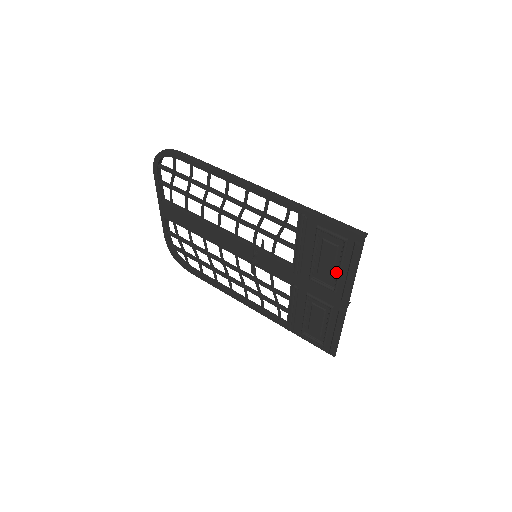
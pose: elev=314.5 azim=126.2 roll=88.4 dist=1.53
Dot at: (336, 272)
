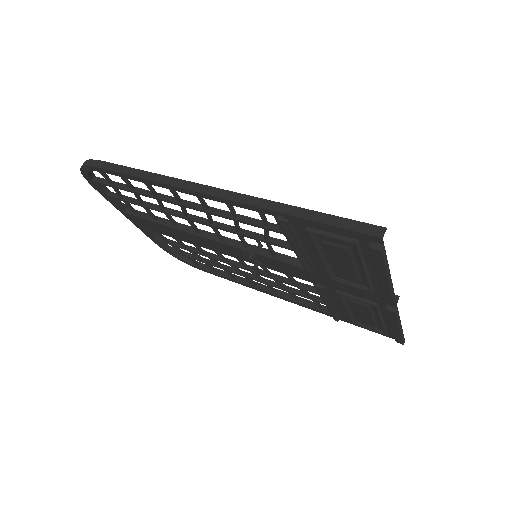
Dot at: (361, 273)
